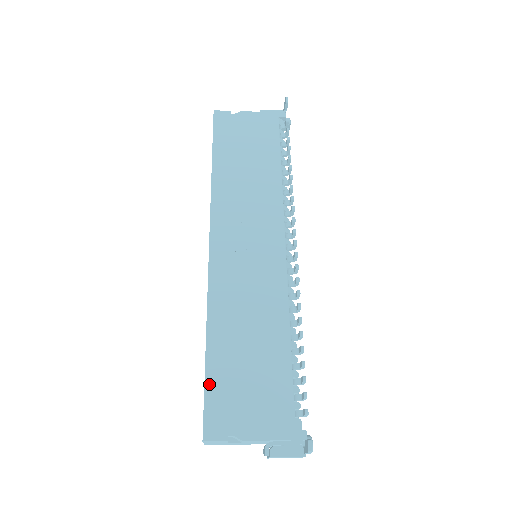
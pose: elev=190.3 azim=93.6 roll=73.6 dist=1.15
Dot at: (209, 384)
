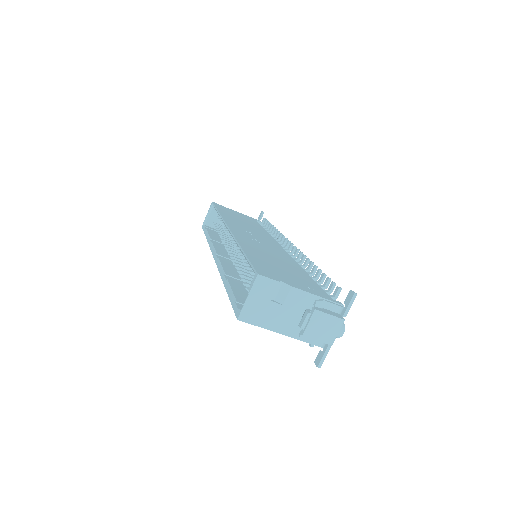
Dot at: (252, 259)
